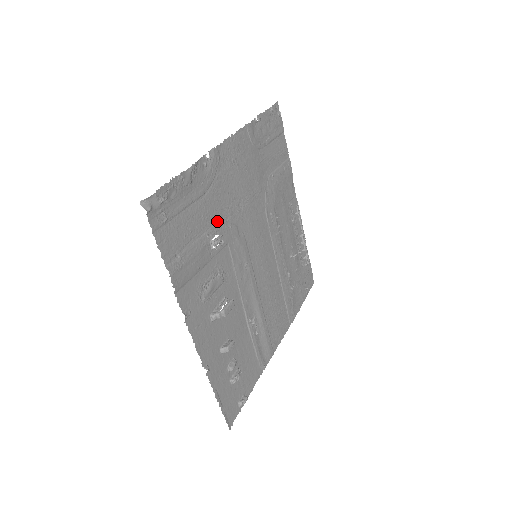
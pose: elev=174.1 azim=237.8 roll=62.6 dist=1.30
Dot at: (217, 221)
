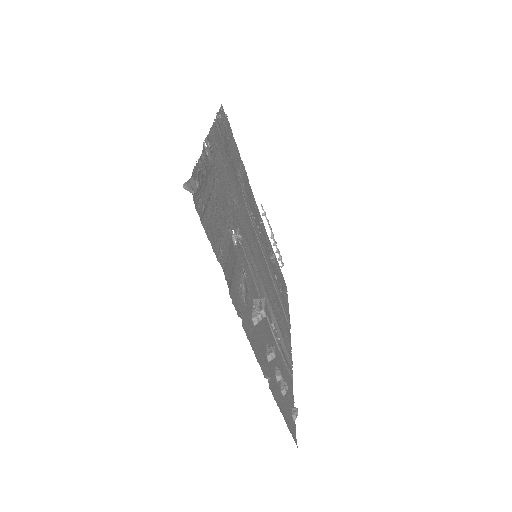
Dot at: (228, 216)
